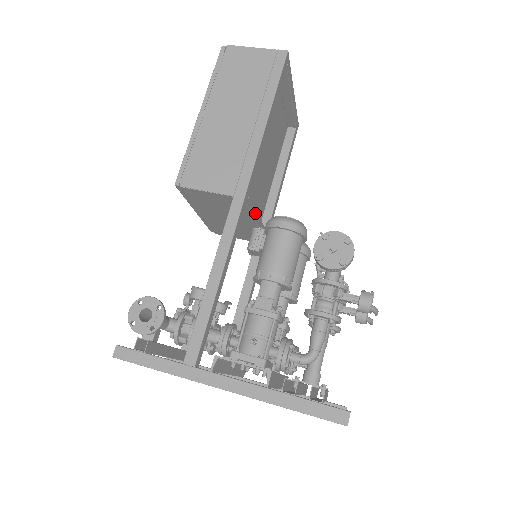
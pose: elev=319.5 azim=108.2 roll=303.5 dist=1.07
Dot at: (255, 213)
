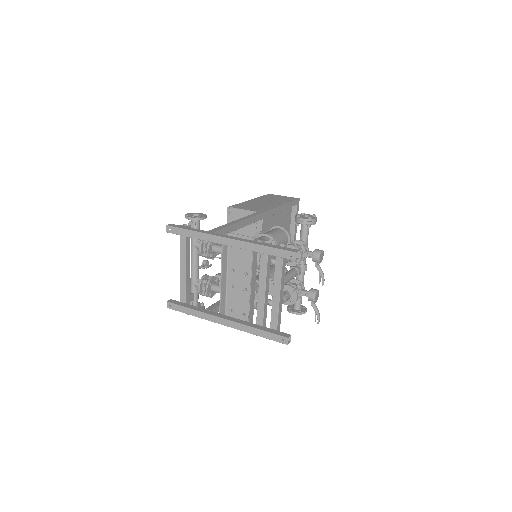
Dot at: occluded
